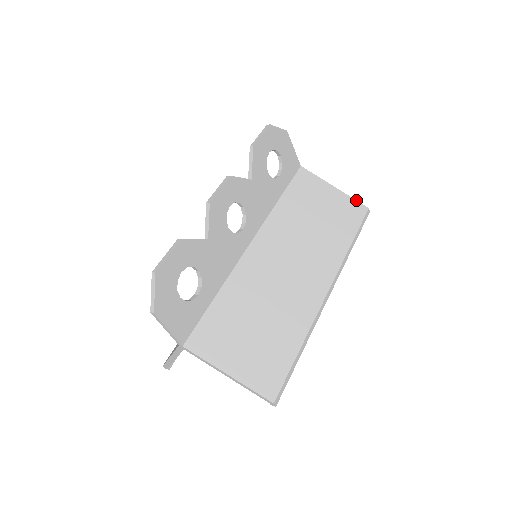
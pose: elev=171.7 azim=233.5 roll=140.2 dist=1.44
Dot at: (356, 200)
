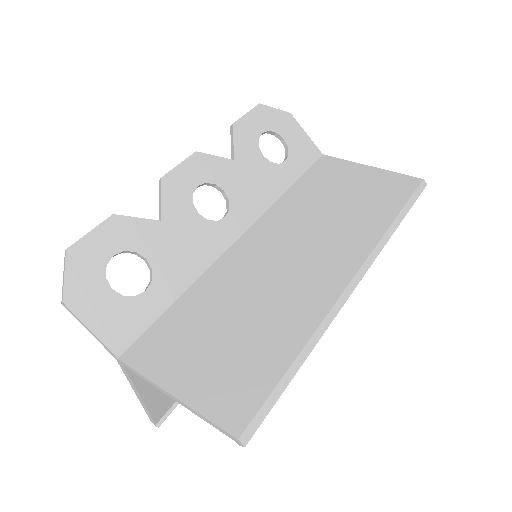
Dot at: (402, 174)
